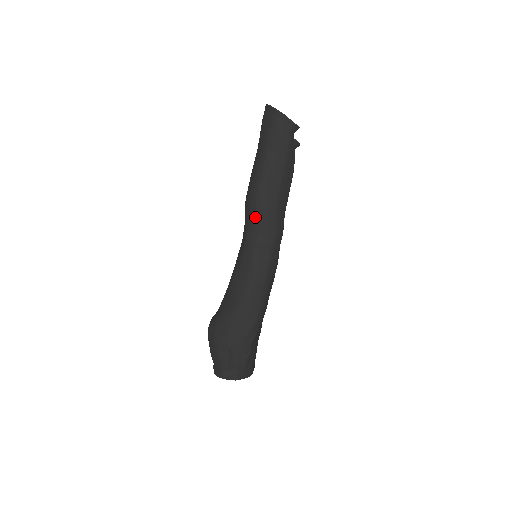
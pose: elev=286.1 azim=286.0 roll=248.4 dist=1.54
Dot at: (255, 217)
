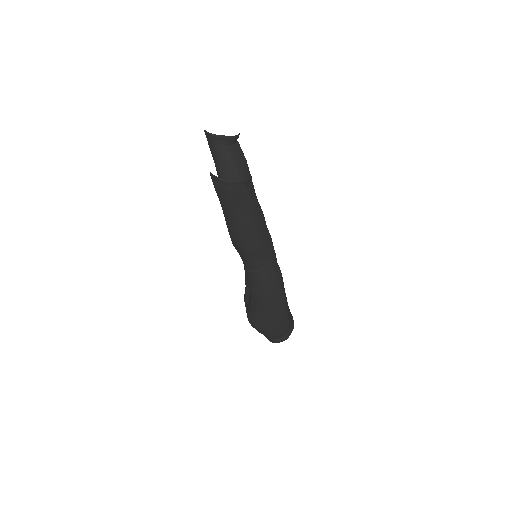
Dot at: (249, 256)
